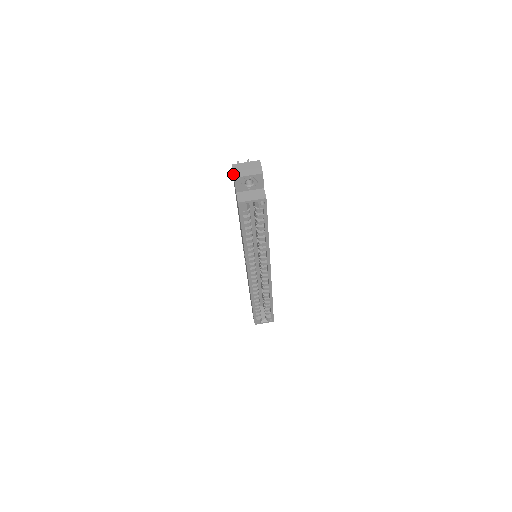
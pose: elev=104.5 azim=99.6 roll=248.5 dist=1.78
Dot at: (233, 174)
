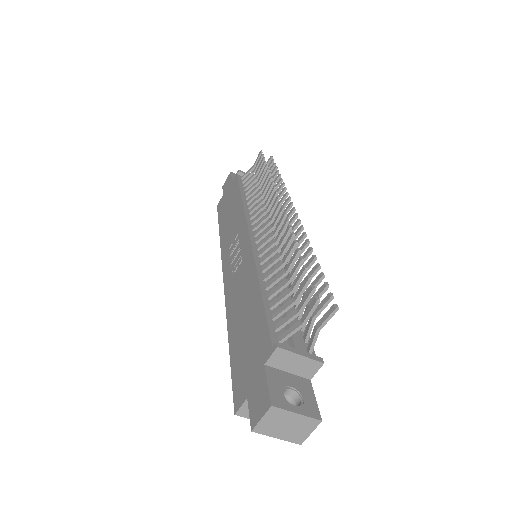
Dot at: (256, 425)
